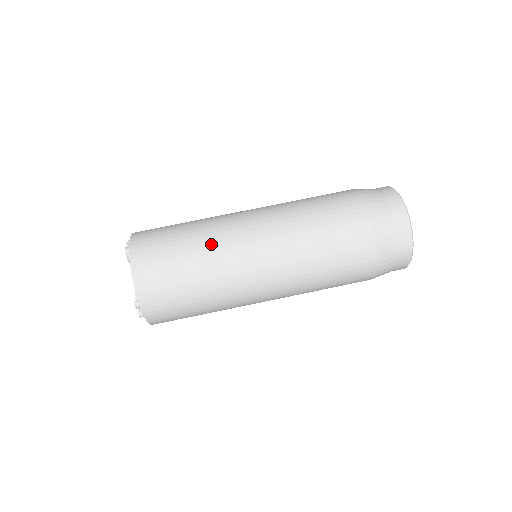
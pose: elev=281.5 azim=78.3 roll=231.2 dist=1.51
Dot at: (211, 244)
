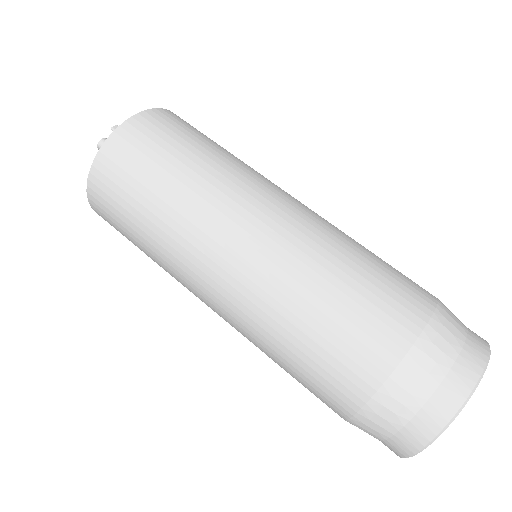
Dot at: (173, 231)
